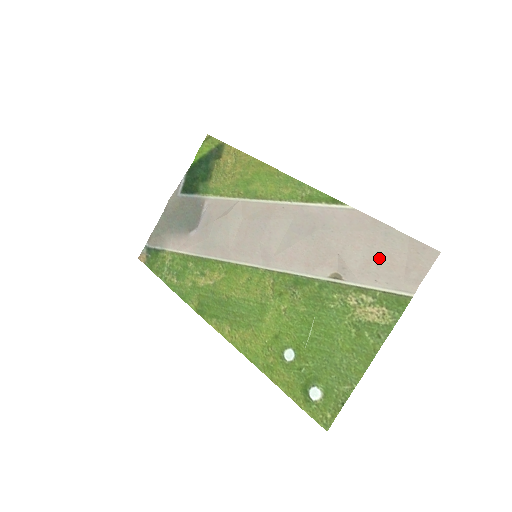
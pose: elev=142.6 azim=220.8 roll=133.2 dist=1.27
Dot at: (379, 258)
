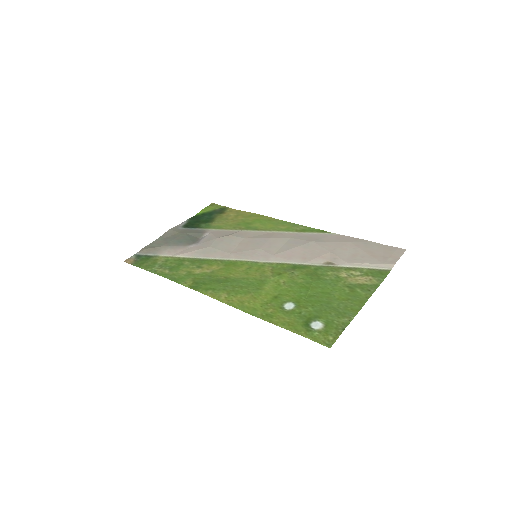
Dot at: (363, 253)
